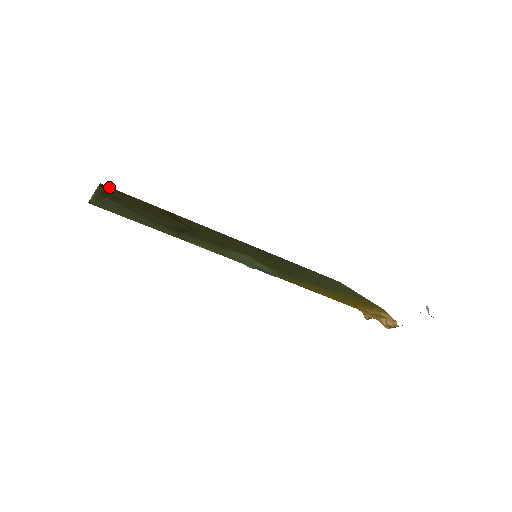
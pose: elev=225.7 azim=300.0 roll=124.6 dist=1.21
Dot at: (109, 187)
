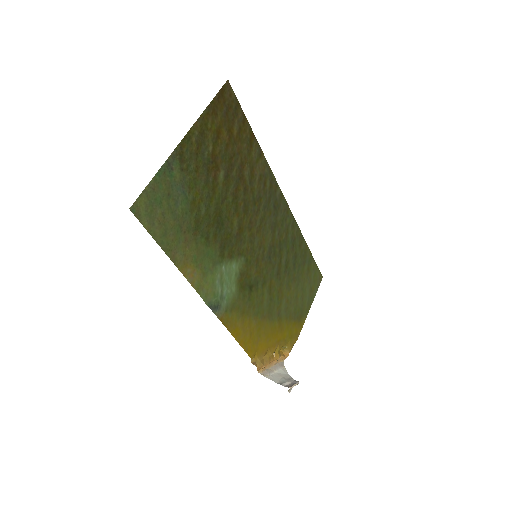
Dot at: (231, 90)
